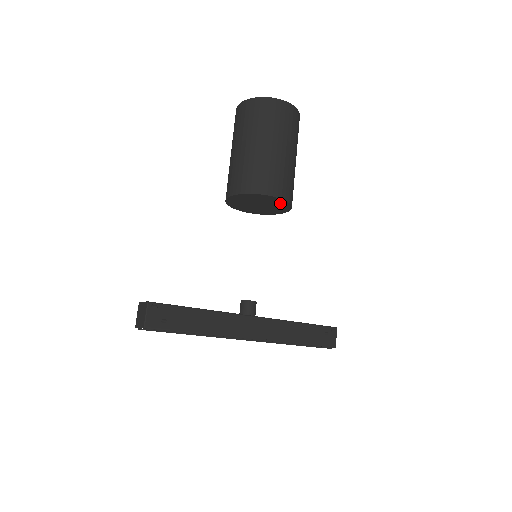
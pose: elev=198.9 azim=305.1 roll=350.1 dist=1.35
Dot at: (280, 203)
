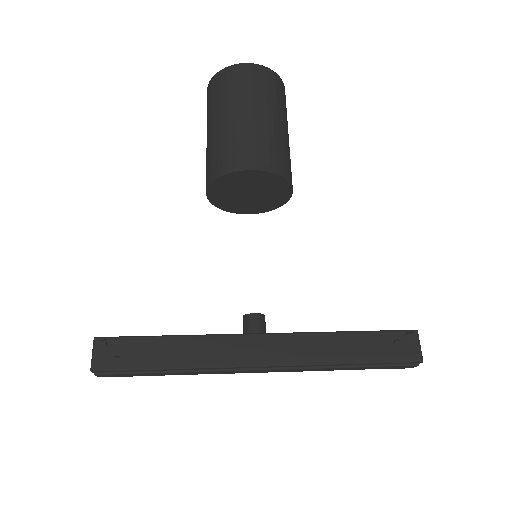
Dot at: (265, 179)
